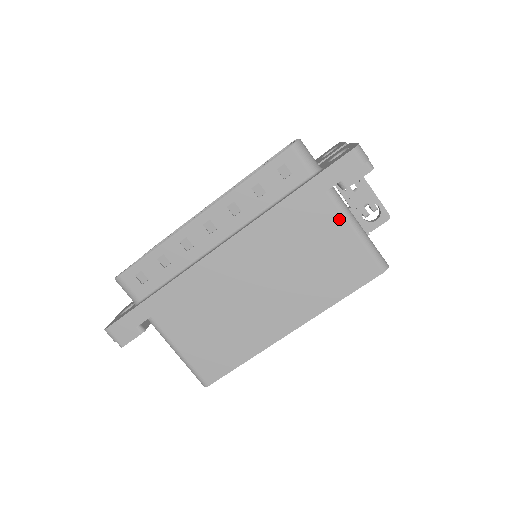
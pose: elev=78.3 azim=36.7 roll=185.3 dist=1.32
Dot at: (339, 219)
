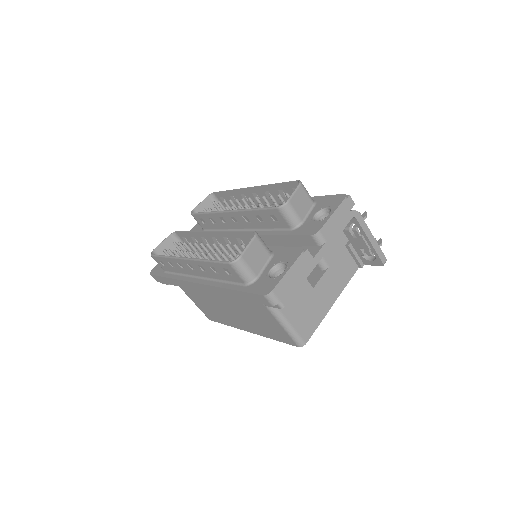
Dot at: (267, 311)
